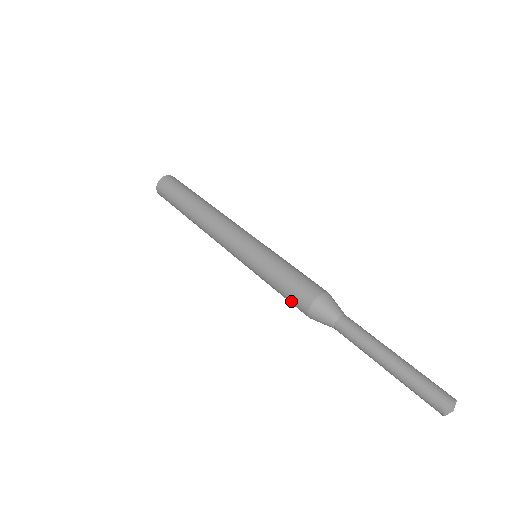
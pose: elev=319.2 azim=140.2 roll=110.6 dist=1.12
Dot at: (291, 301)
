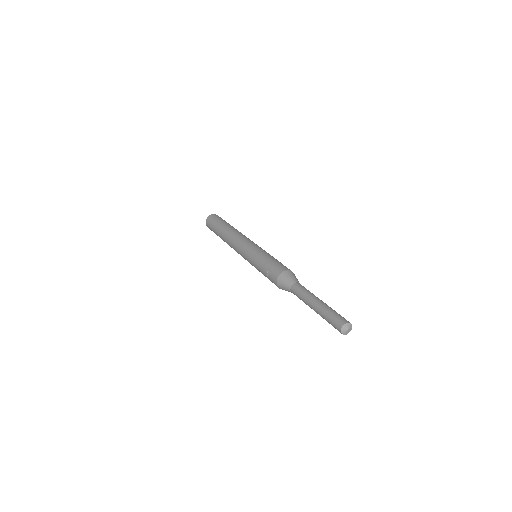
Dot at: (269, 274)
